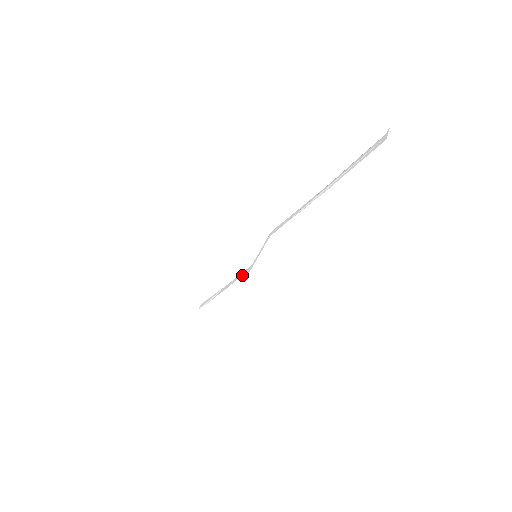
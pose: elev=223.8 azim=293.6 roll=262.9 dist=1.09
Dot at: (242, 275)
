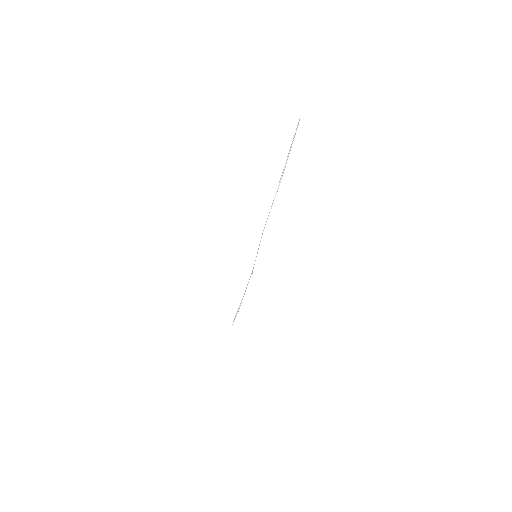
Dot at: (250, 277)
